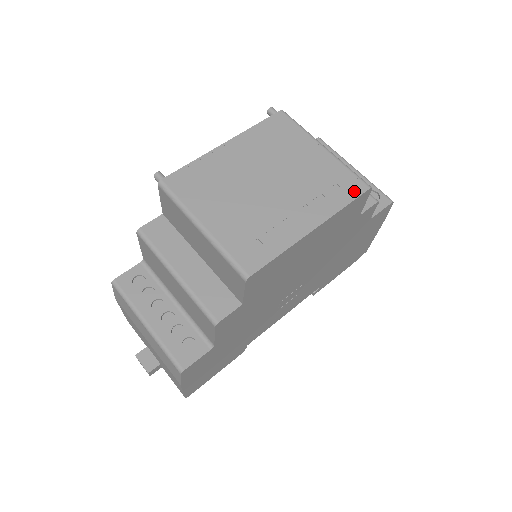
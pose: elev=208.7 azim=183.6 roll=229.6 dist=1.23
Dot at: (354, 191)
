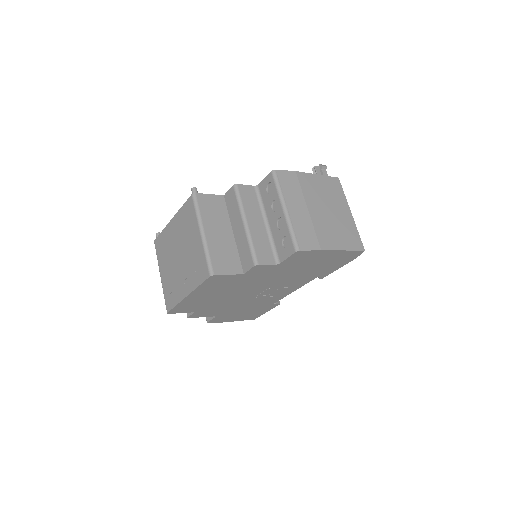
Dot at: (203, 276)
